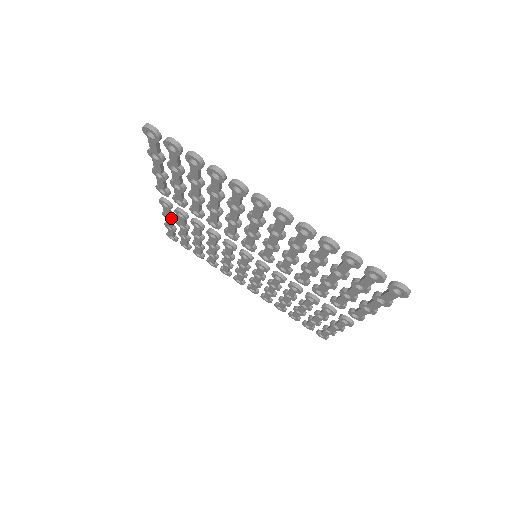
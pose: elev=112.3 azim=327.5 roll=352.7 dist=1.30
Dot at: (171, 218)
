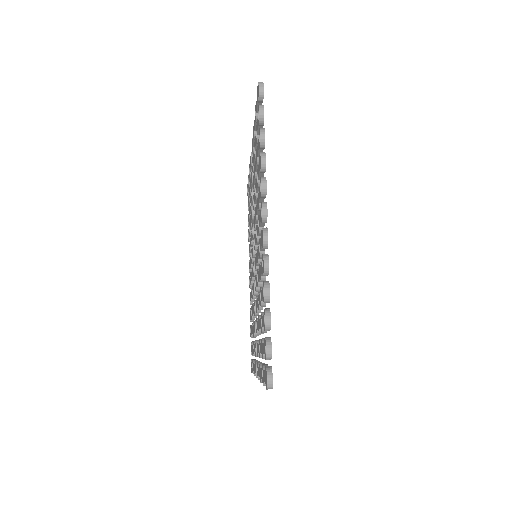
Dot at: (250, 174)
